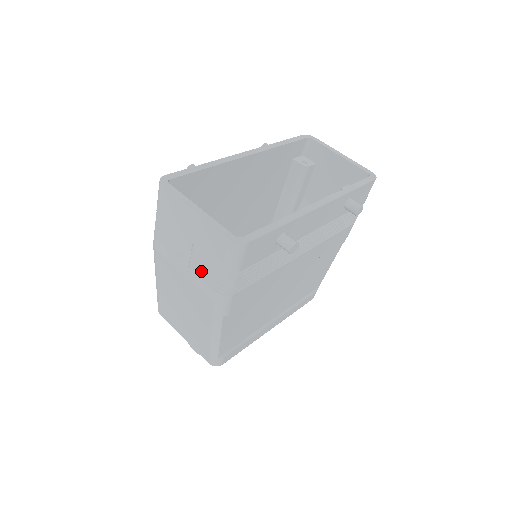
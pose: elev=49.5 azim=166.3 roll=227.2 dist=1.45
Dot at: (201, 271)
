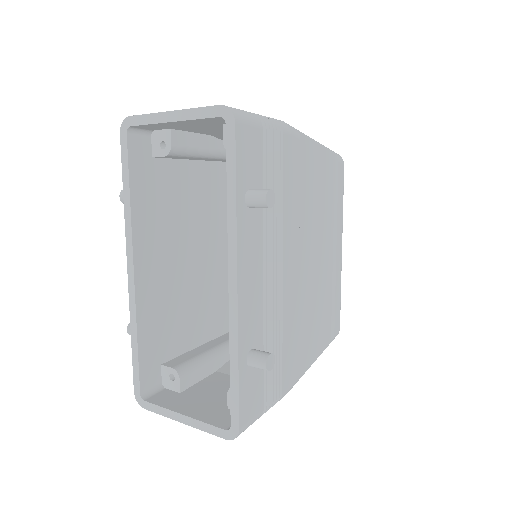
Dot at: occluded
